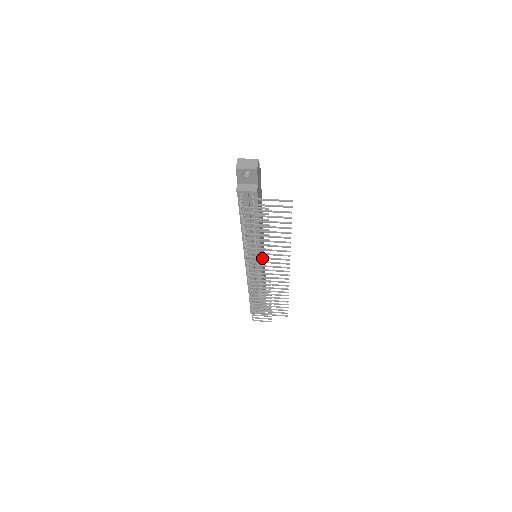
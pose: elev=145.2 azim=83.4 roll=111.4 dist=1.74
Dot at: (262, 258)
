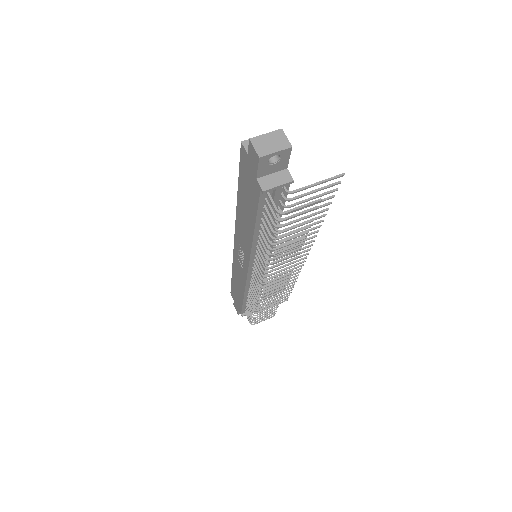
Dot at: (288, 261)
